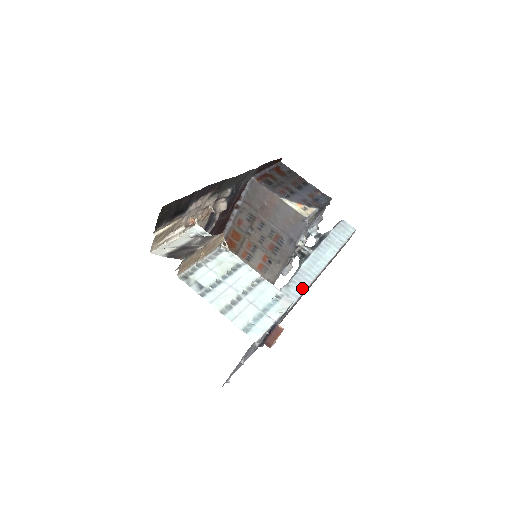
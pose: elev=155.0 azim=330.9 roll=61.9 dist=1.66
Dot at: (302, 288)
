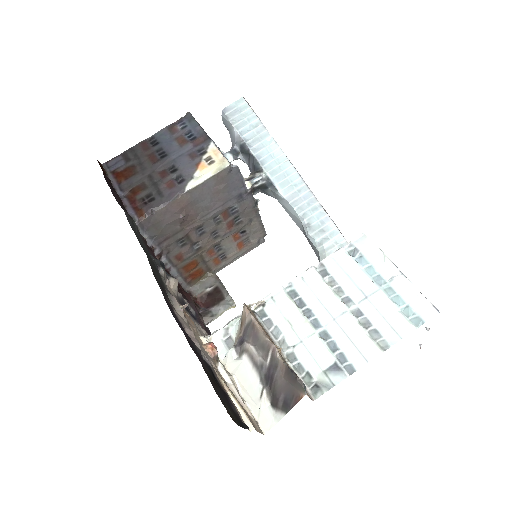
Dot at: (316, 208)
